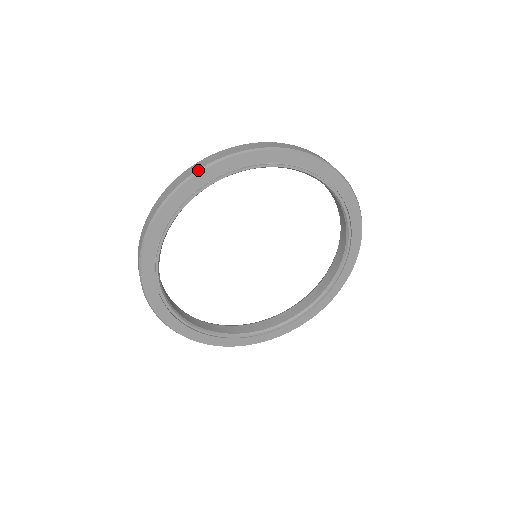
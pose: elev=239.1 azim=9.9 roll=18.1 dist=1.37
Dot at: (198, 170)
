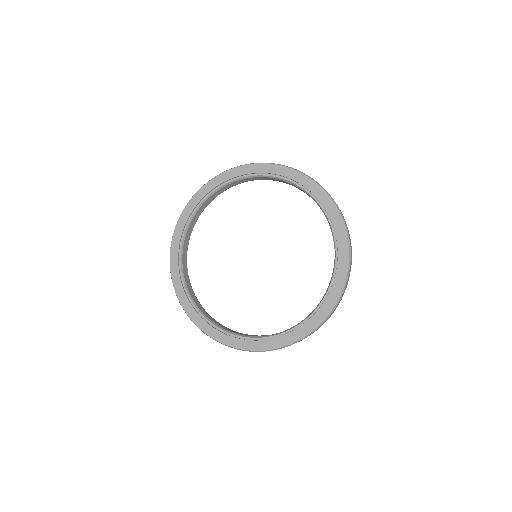
Dot at: (296, 169)
